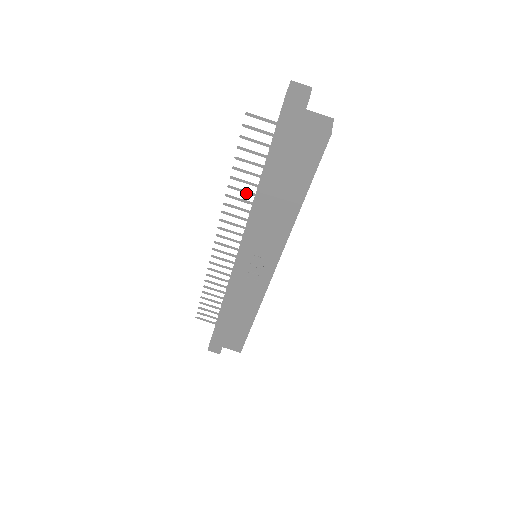
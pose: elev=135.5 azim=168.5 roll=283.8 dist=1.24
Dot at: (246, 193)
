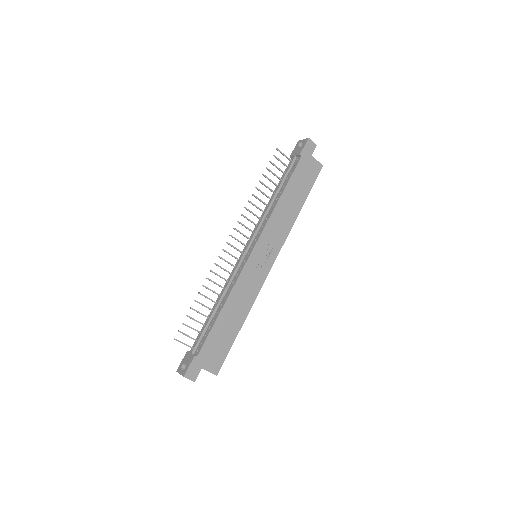
Dot at: (262, 202)
